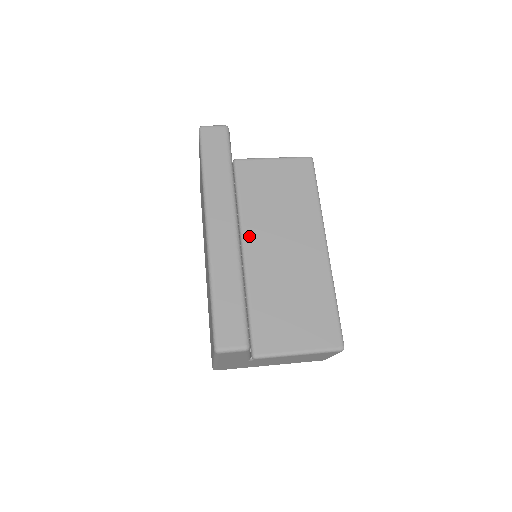
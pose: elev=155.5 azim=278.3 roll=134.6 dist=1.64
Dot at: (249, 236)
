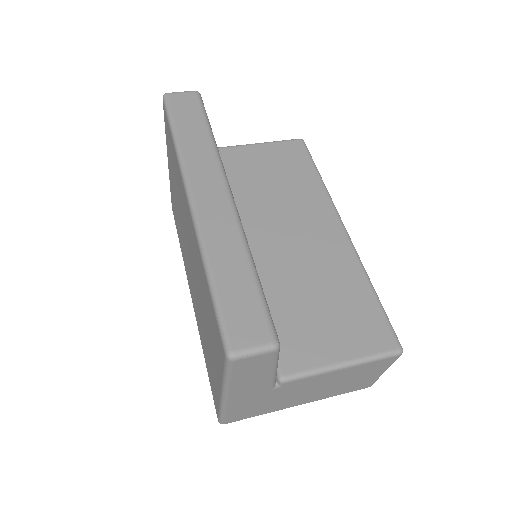
Dot at: (244, 227)
